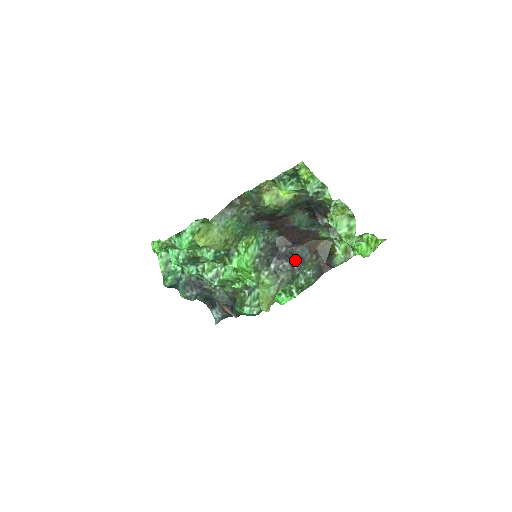
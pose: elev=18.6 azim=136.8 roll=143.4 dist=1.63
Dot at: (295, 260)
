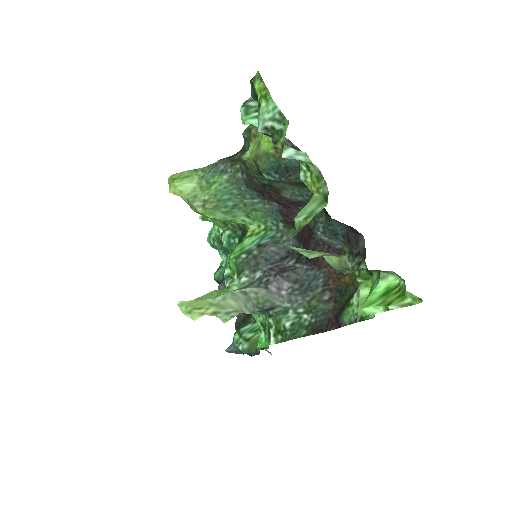
Dot at: (293, 283)
